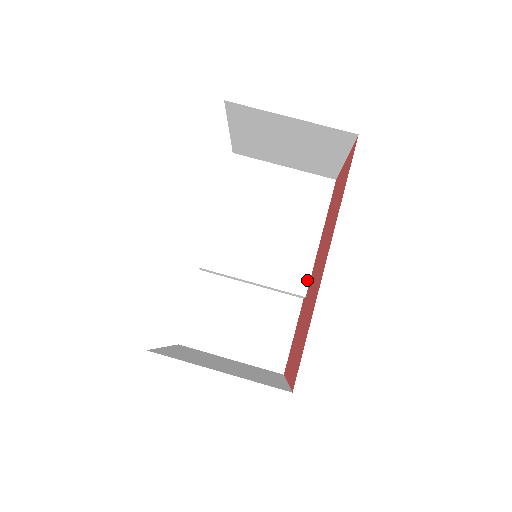
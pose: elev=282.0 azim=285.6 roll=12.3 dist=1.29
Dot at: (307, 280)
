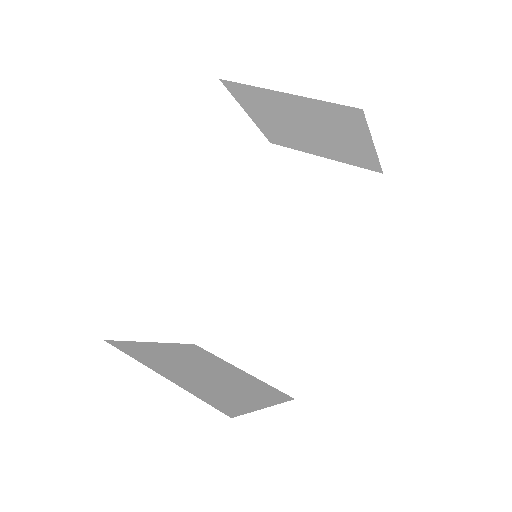
Dot at: (330, 292)
